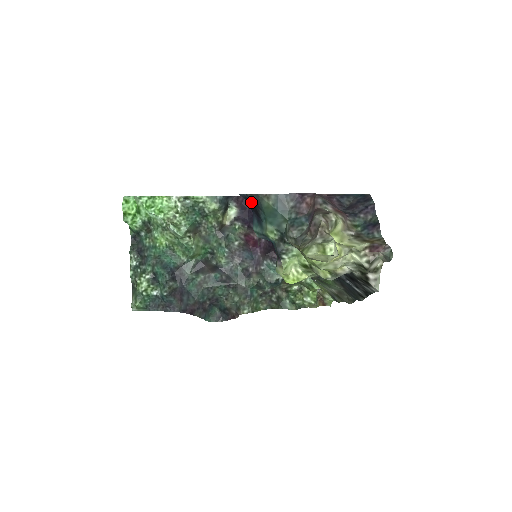
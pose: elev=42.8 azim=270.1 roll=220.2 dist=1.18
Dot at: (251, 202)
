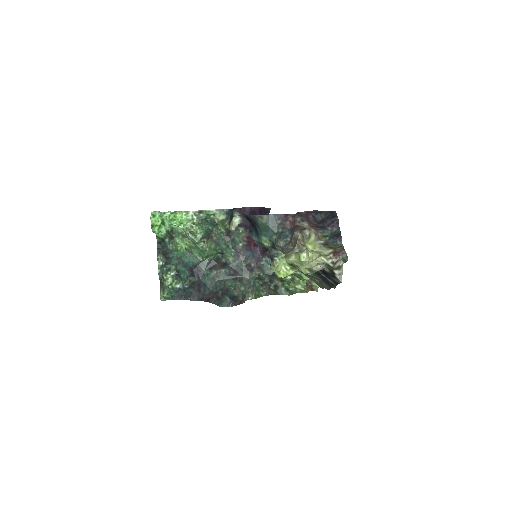
Dot at: (250, 220)
